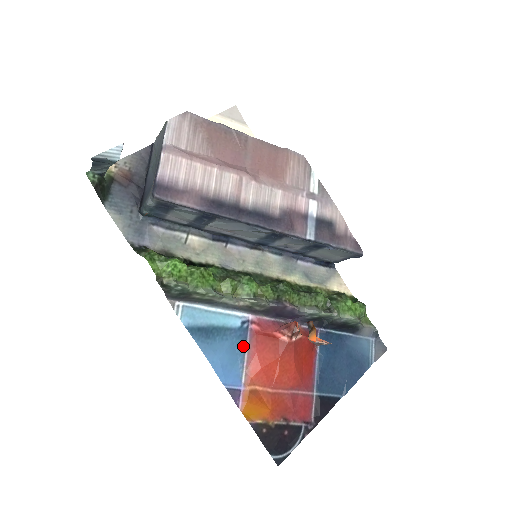
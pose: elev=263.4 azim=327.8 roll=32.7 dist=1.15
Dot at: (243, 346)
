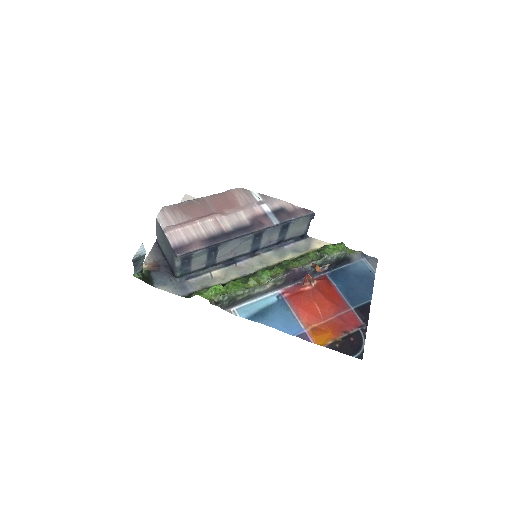
Dot at: (288, 309)
